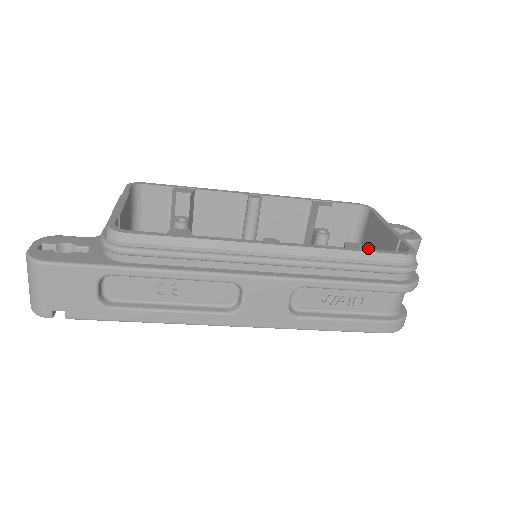
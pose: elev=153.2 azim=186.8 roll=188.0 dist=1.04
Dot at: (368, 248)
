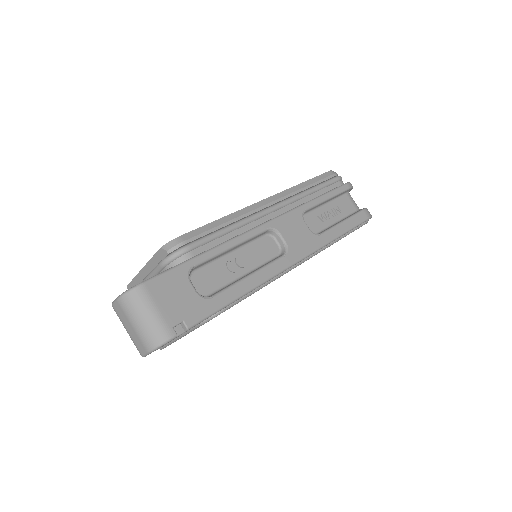
Dot at: occluded
